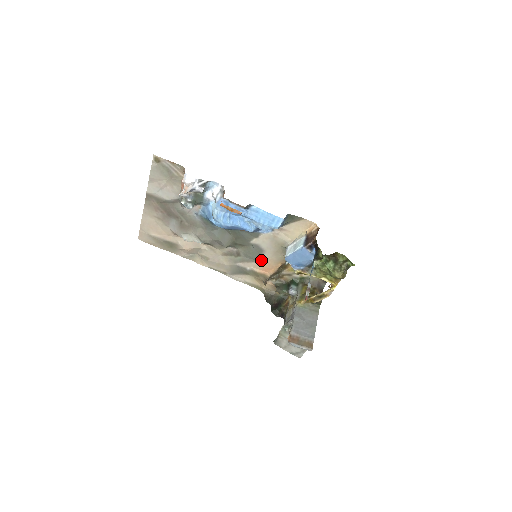
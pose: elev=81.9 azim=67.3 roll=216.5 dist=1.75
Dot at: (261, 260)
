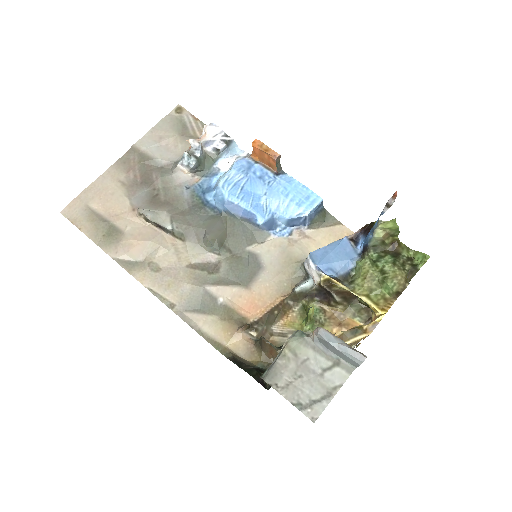
Dot at: (251, 285)
